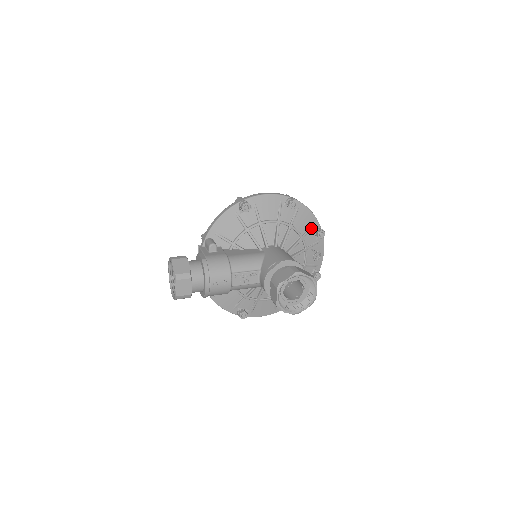
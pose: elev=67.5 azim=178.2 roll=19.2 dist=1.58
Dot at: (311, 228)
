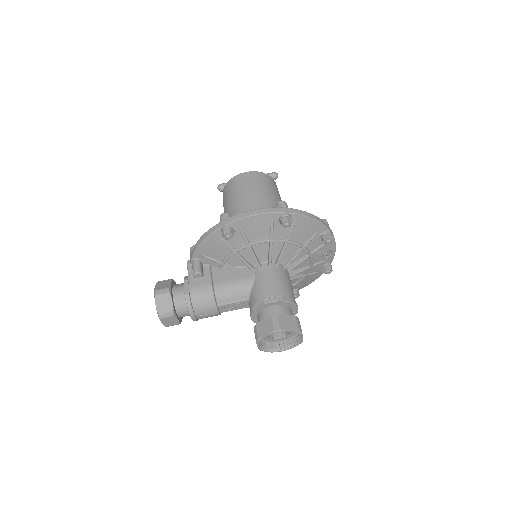
Dot at: (315, 235)
